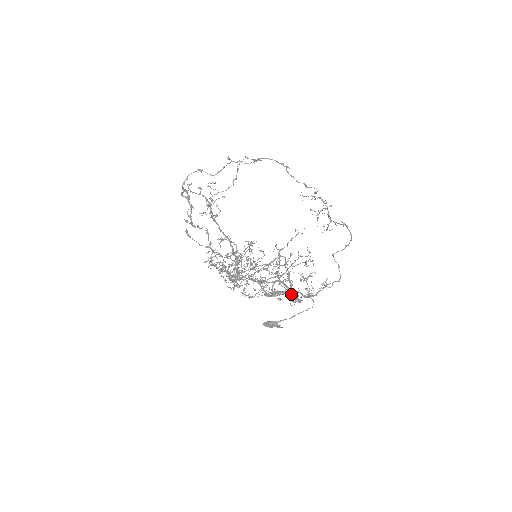
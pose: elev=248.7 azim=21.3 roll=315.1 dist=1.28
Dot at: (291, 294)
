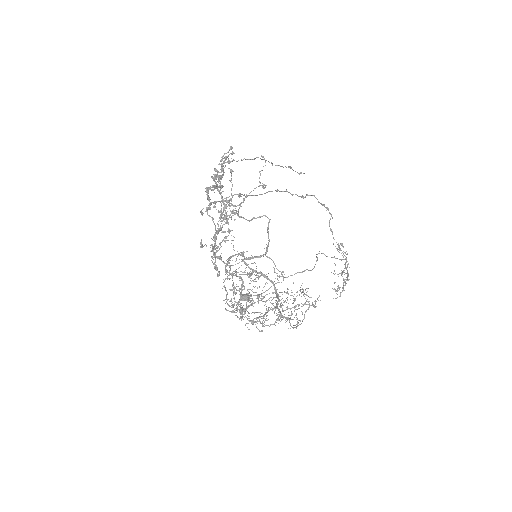
Dot at: (271, 281)
